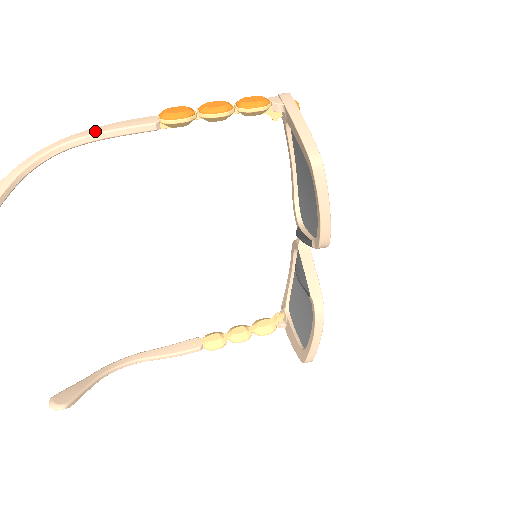
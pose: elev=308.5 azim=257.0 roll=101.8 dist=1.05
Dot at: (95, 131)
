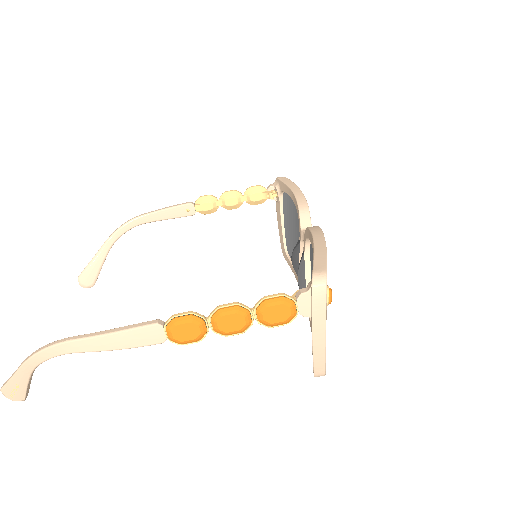
Dot at: (98, 348)
